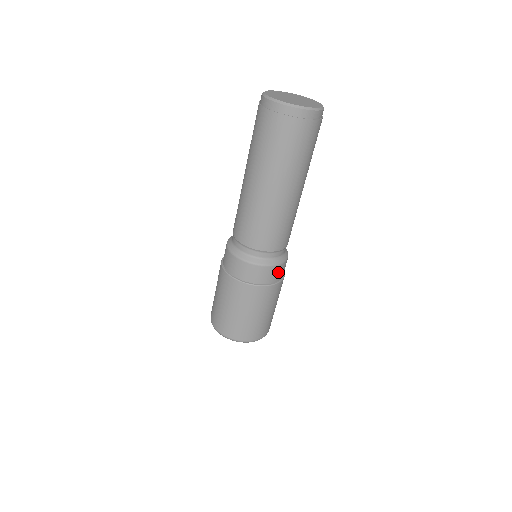
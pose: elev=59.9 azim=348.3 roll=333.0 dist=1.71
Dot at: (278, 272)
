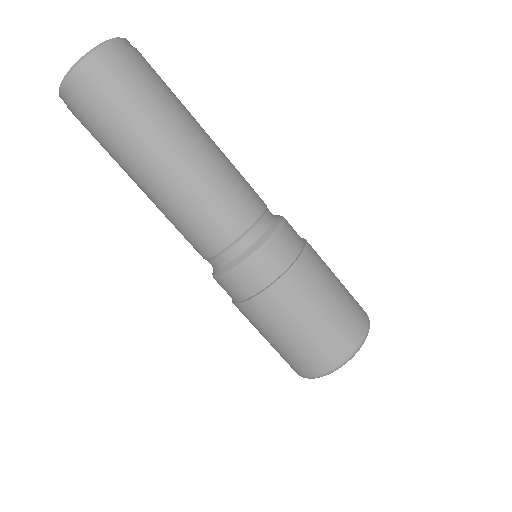
Dot at: (287, 241)
